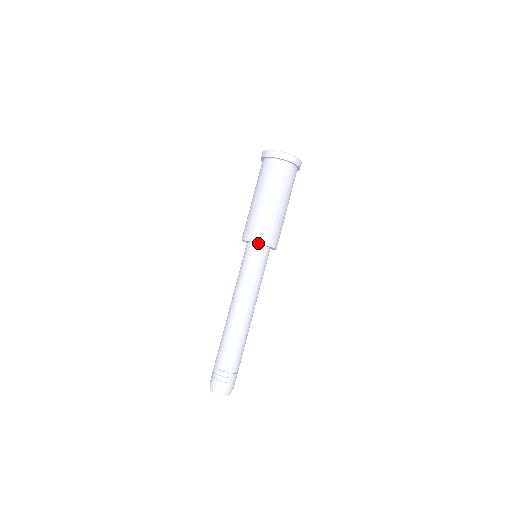
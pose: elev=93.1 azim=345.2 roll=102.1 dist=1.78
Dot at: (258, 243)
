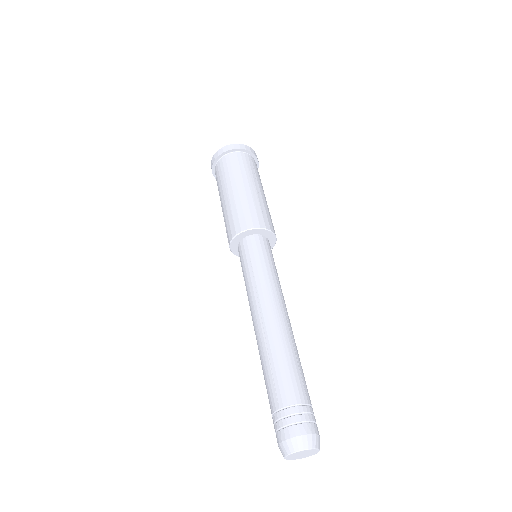
Dot at: (245, 231)
